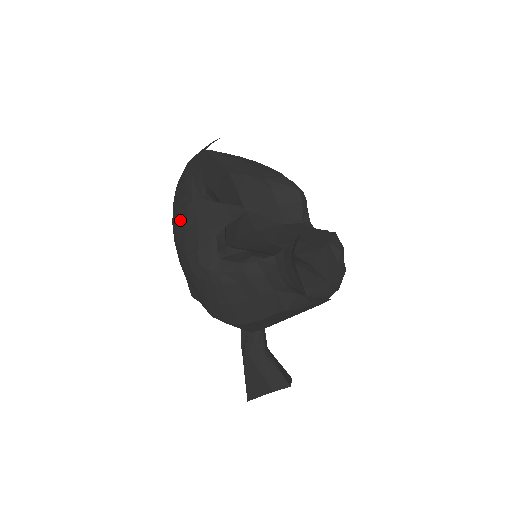
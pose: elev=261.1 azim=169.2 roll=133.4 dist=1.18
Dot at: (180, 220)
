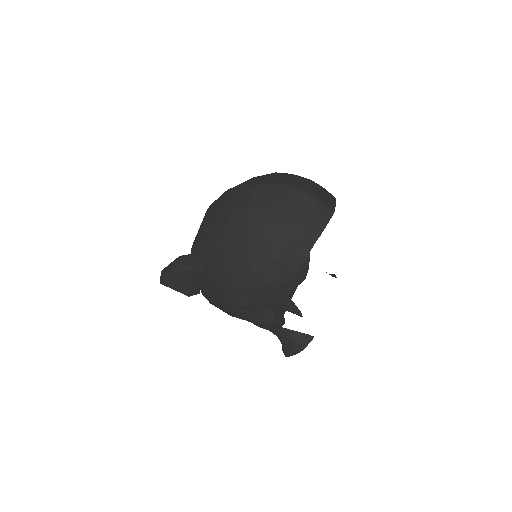
Dot at: (250, 279)
